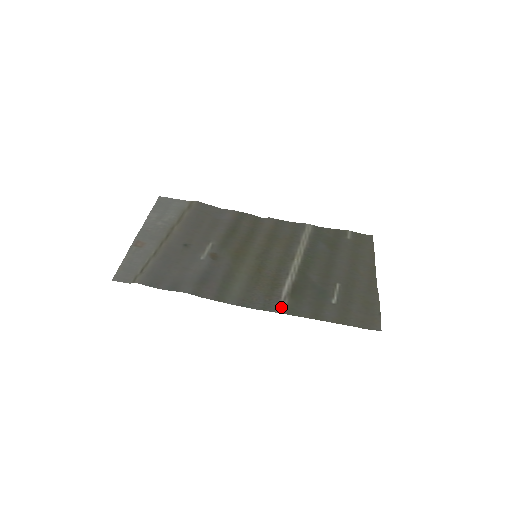
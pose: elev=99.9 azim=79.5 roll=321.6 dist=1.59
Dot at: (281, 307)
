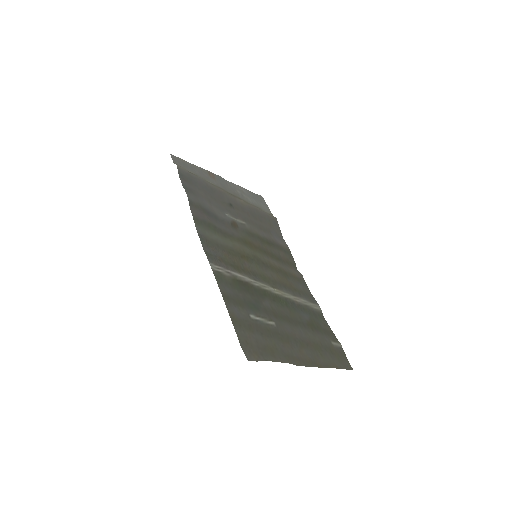
Dot at: (217, 268)
